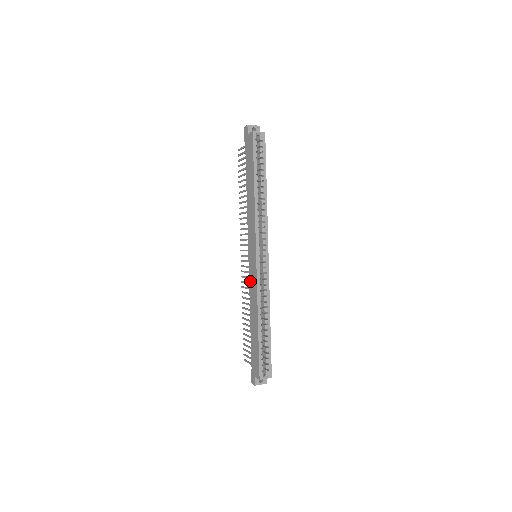
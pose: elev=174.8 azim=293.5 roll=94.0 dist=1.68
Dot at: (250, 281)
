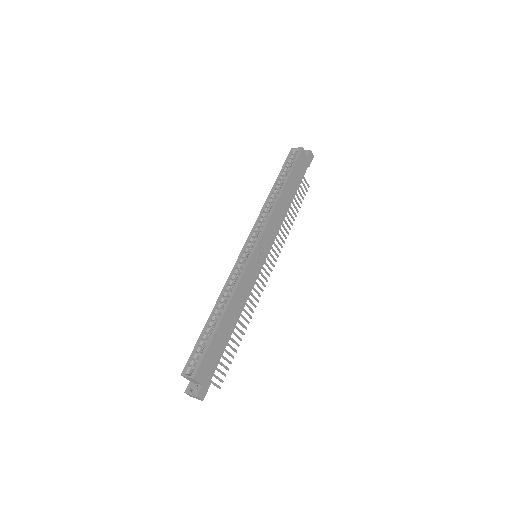
Dot at: occluded
